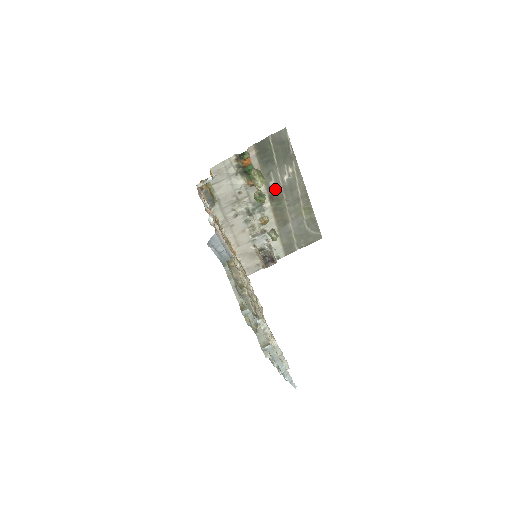
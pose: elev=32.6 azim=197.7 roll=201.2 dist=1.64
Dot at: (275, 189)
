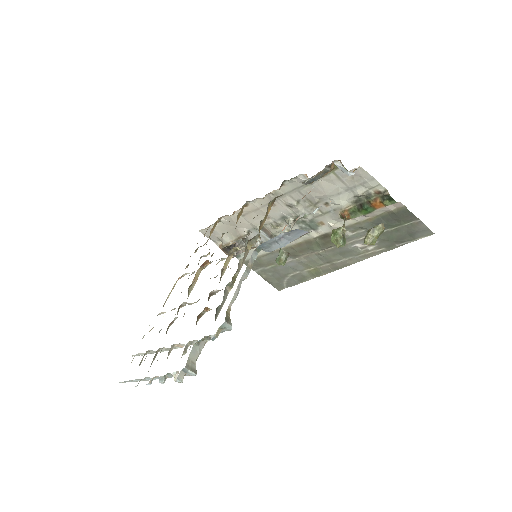
Dot at: occluded
